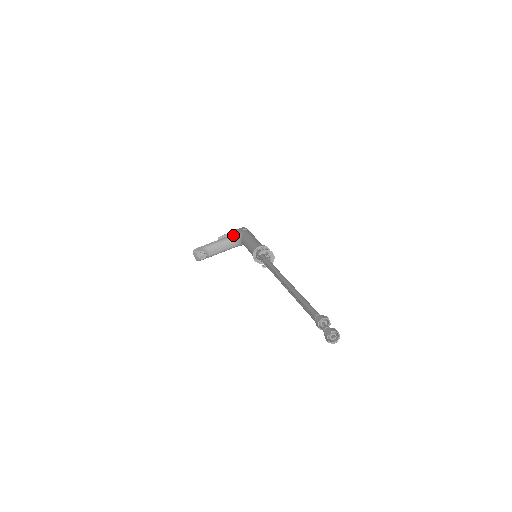
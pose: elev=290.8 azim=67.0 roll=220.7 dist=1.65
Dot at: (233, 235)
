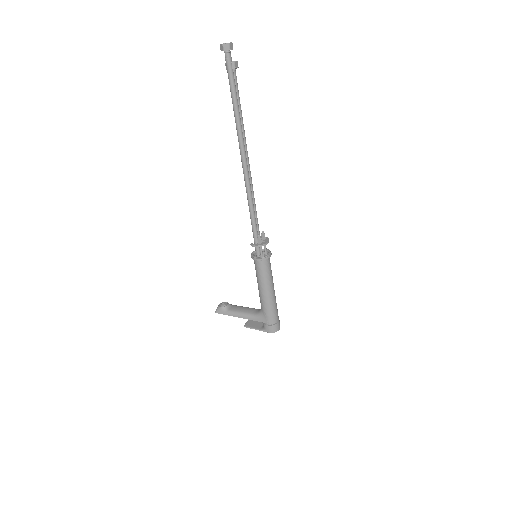
Dot at: occluded
